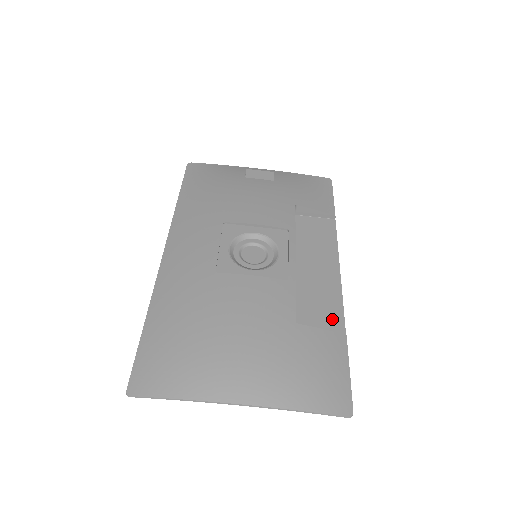
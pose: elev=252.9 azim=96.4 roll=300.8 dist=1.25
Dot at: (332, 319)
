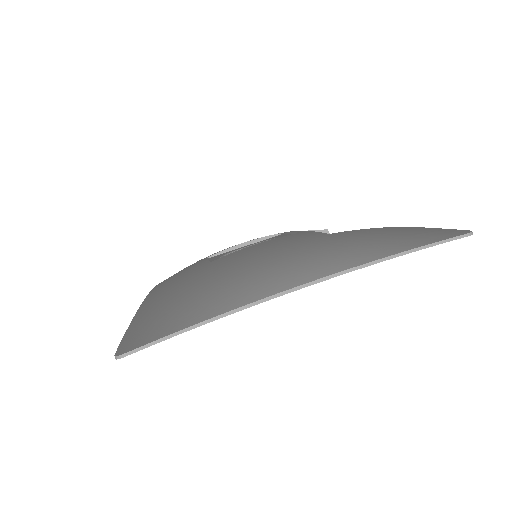
Dot at: occluded
